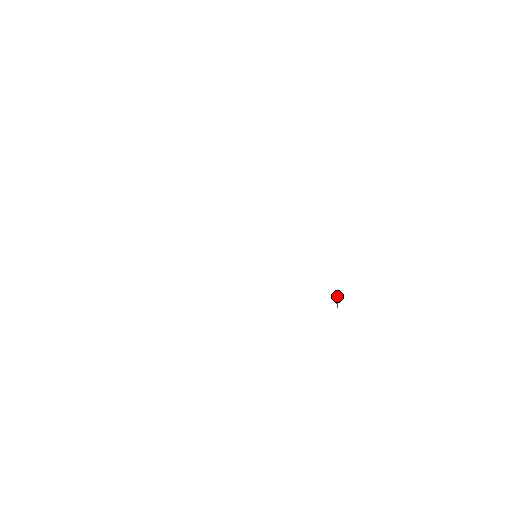
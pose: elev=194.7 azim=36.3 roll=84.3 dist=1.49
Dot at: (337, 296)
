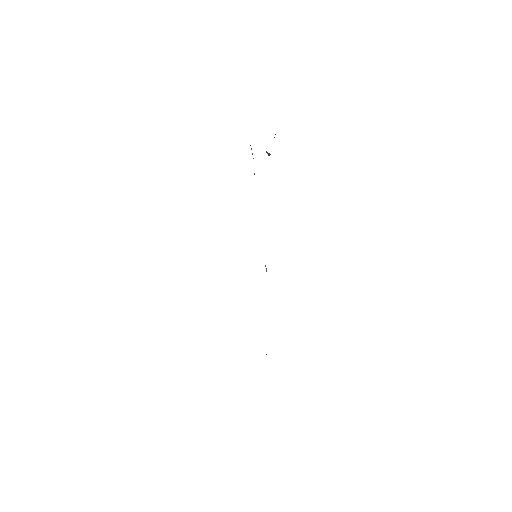
Dot at: occluded
